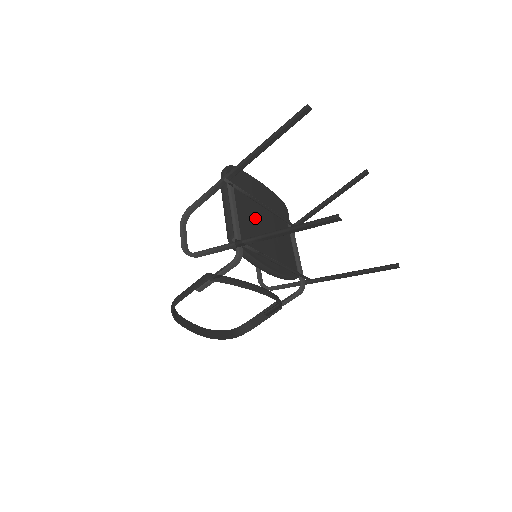
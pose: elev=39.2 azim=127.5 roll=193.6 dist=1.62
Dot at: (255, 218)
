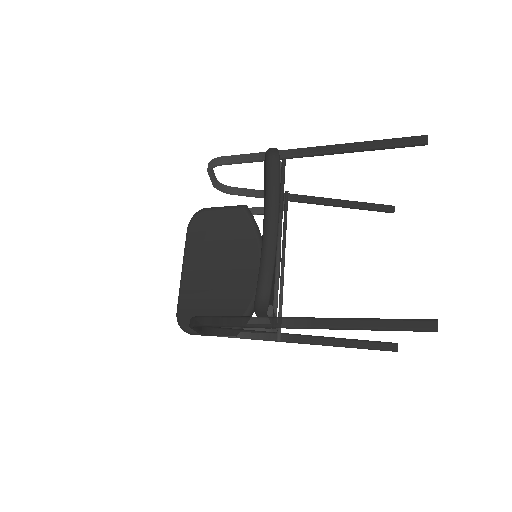
Dot at: occluded
